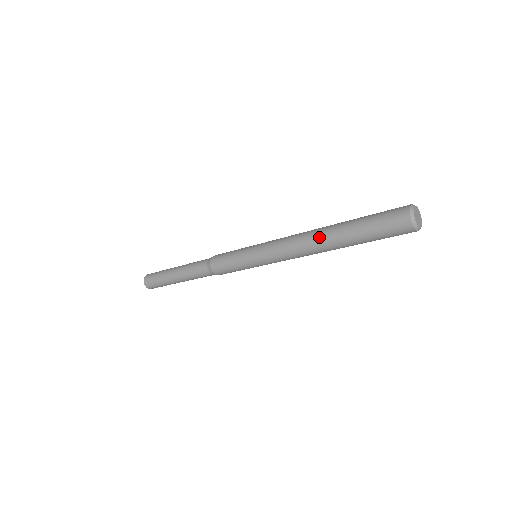
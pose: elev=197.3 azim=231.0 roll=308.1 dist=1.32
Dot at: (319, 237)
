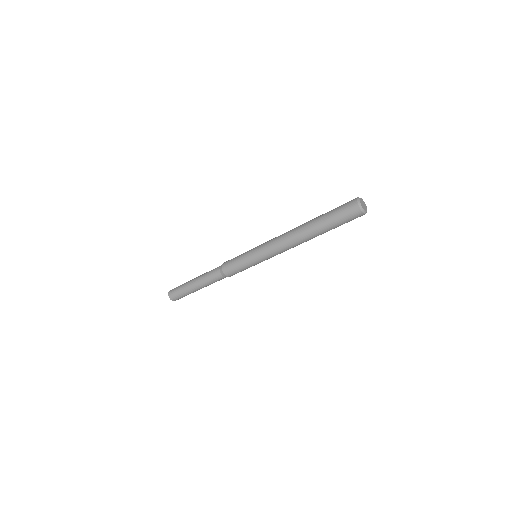
Dot at: (301, 225)
